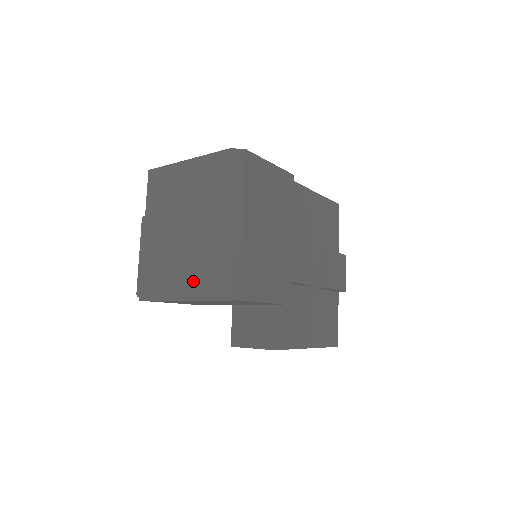
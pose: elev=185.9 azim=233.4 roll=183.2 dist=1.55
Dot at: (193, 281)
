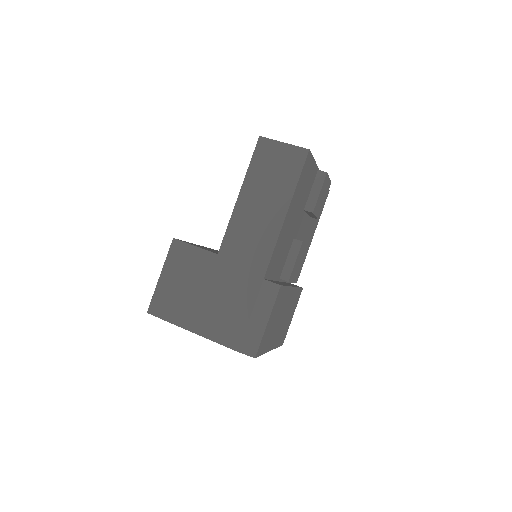
Dot at: occluded
